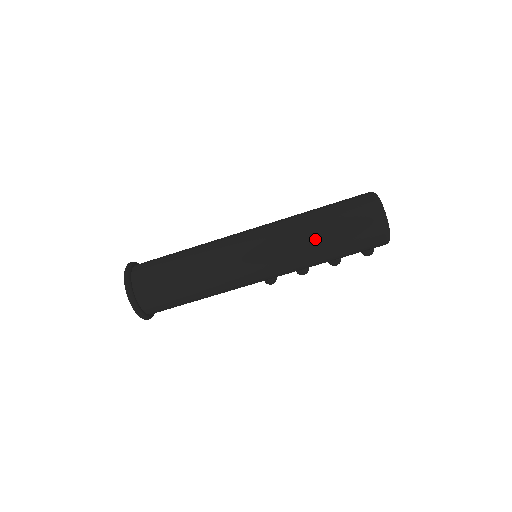
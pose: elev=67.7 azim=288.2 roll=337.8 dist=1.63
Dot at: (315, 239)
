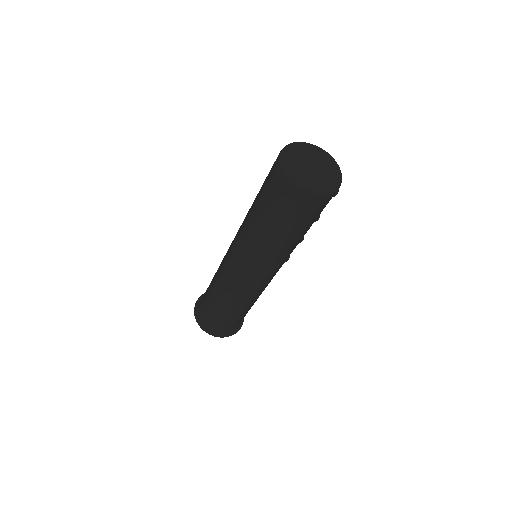
Dot at: (278, 242)
